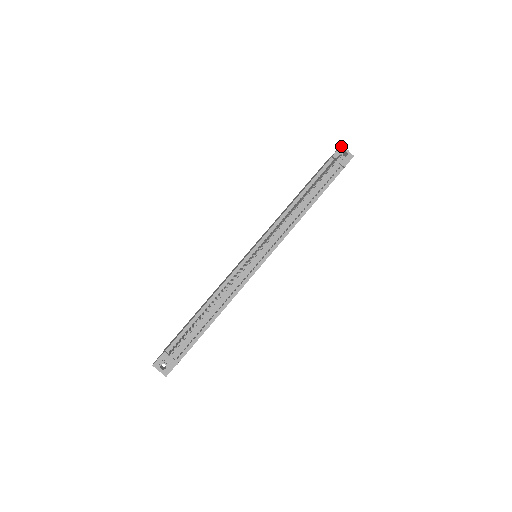
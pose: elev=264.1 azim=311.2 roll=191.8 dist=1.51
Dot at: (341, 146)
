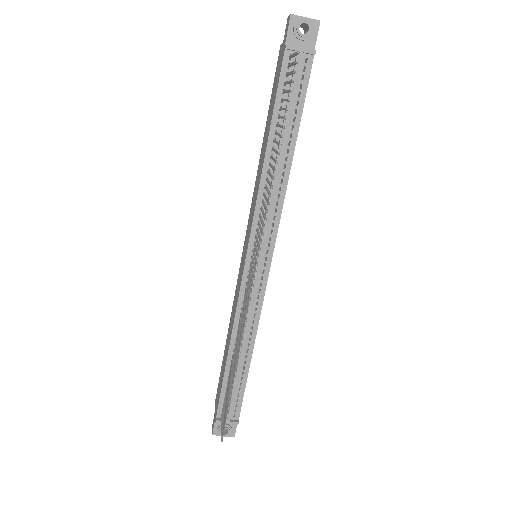
Dot at: (290, 17)
